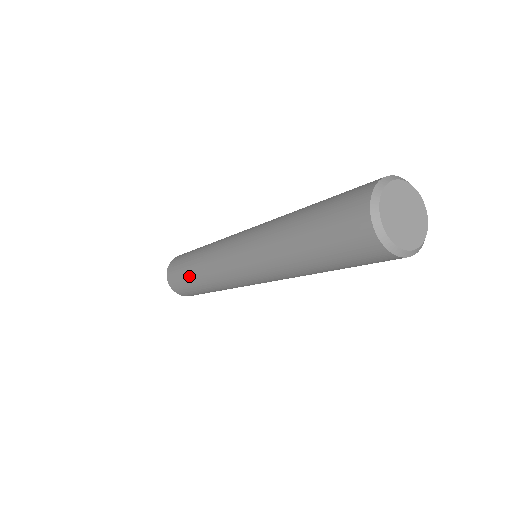
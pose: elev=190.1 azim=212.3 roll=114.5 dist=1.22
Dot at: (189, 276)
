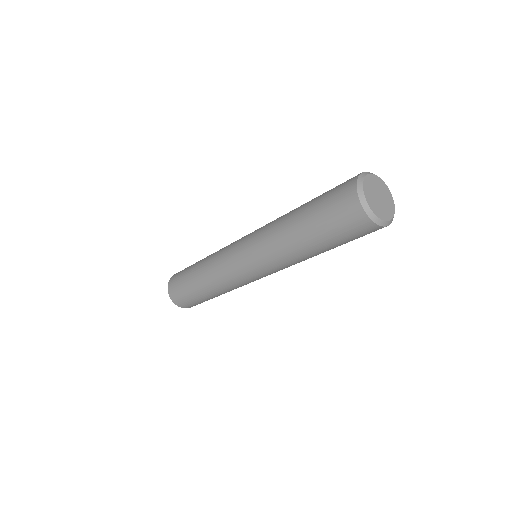
Dot at: (193, 268)
